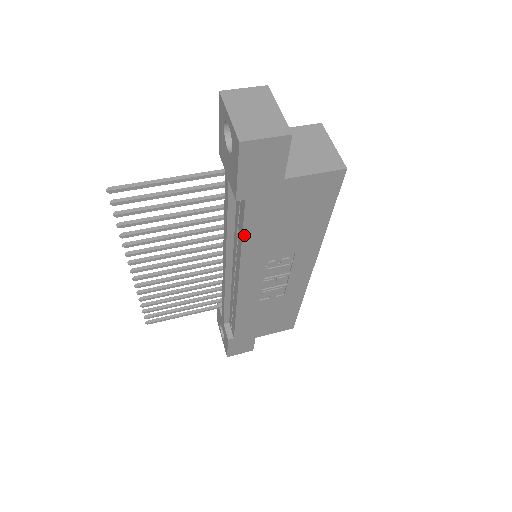
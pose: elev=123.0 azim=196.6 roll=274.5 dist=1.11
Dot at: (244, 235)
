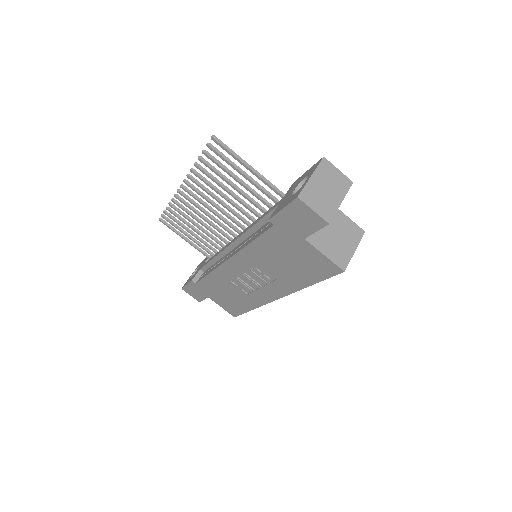
Dot at: (256, 240)
